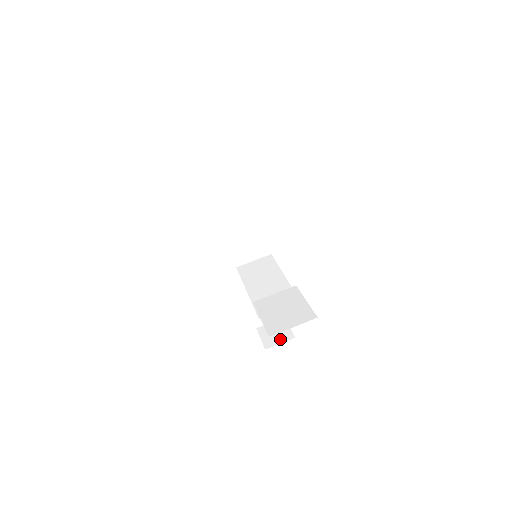
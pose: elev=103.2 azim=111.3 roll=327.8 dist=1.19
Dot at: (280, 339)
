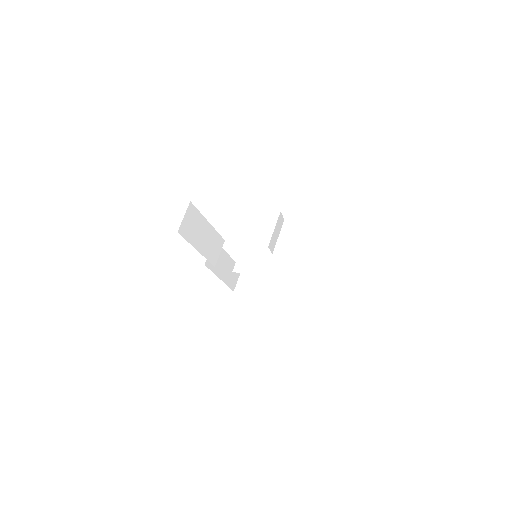
Dot at: (257, 284)
